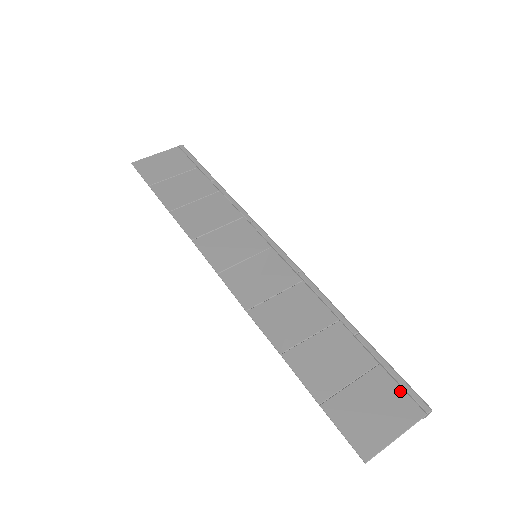
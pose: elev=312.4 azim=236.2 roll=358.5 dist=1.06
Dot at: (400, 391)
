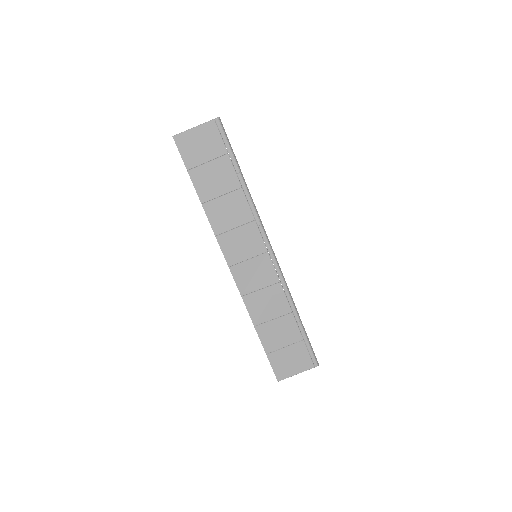
Dot at: (307, 355)
